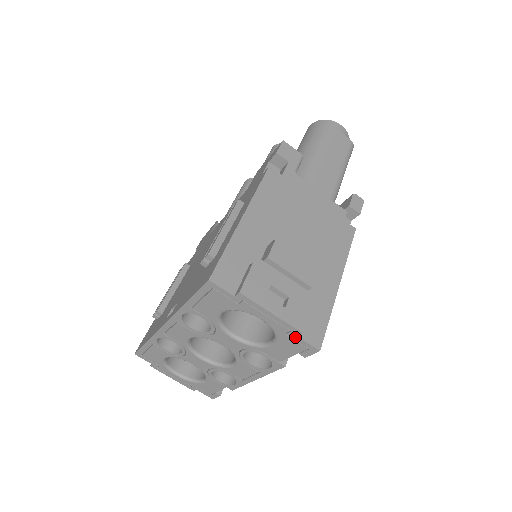
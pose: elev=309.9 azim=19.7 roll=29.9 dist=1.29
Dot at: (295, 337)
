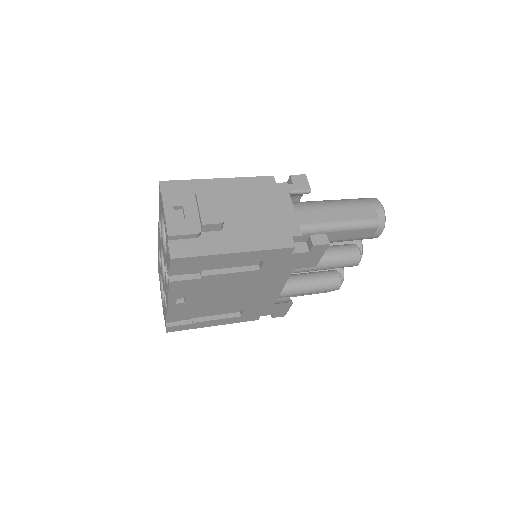
Dot at: (168, 242)
